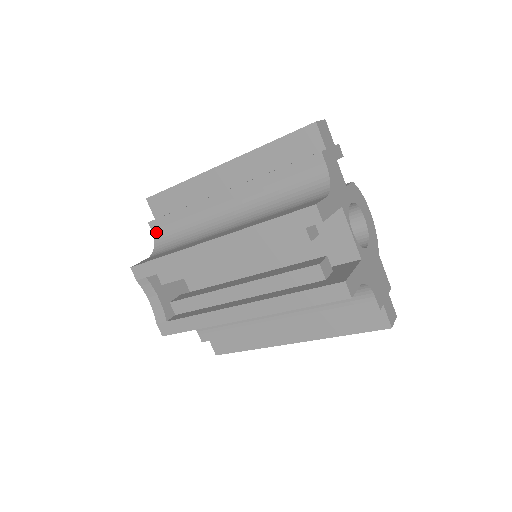
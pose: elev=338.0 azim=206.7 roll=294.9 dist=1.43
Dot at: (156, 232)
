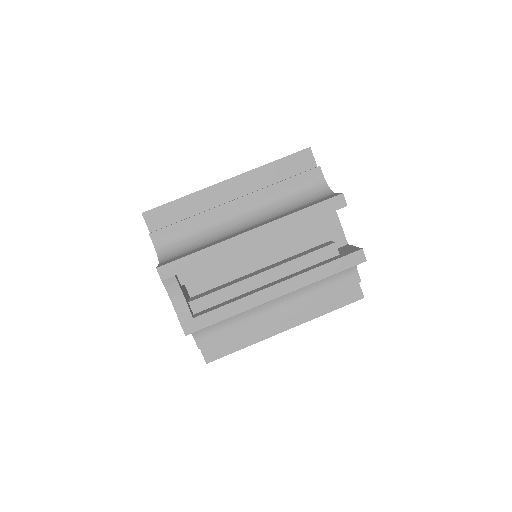
Dot at: (158, 242)
